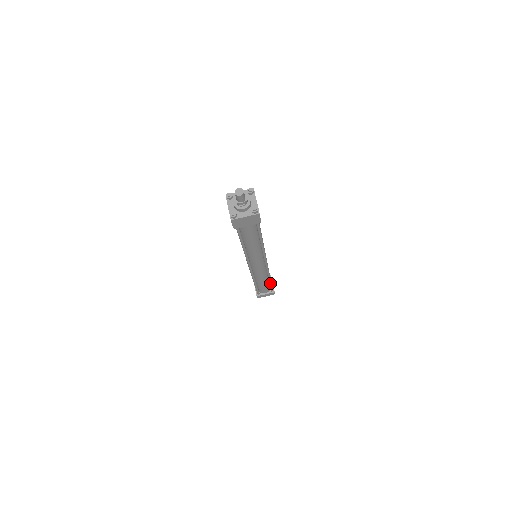
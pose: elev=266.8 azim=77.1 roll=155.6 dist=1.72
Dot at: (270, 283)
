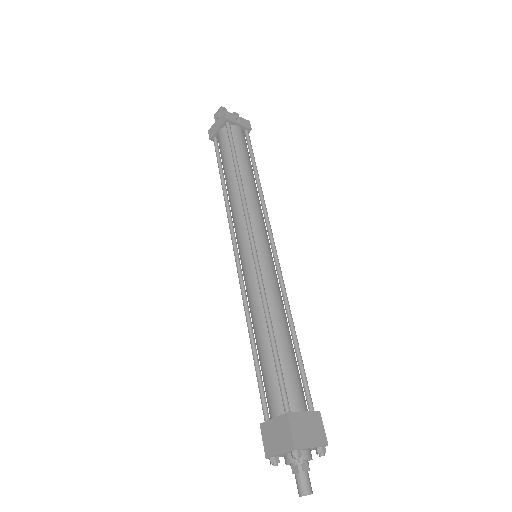
Dot at: (255, 167)
